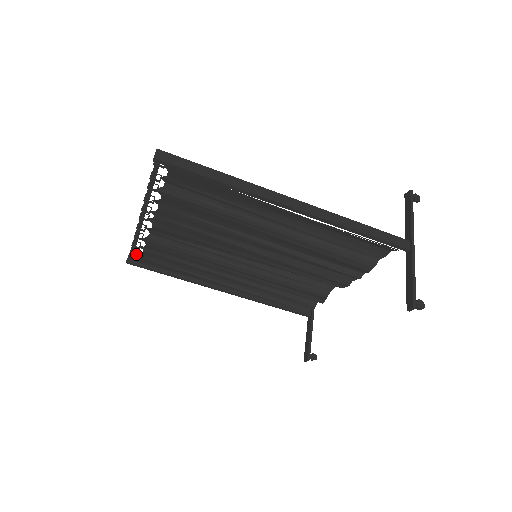
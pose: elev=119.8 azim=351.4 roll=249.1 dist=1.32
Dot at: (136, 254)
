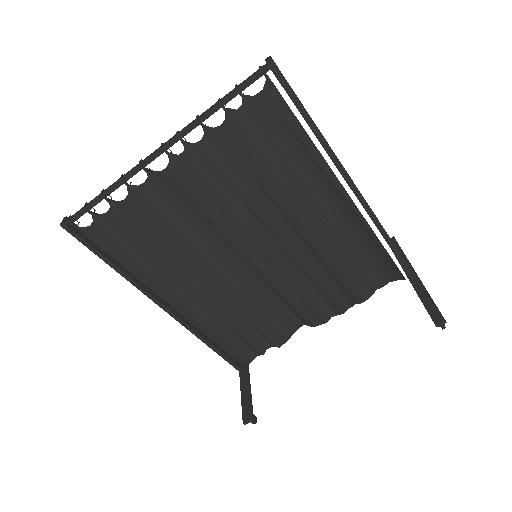
Dot at: (92, 212)
